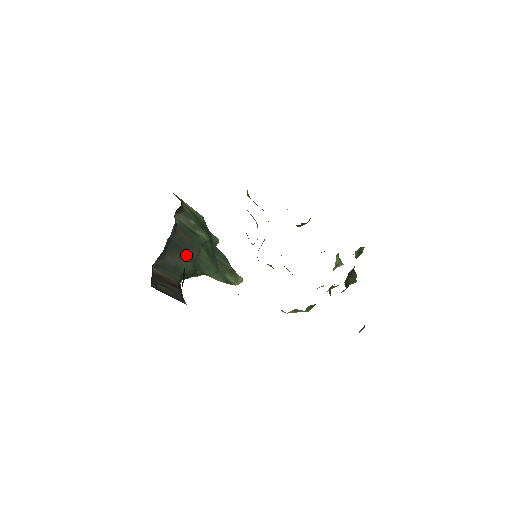
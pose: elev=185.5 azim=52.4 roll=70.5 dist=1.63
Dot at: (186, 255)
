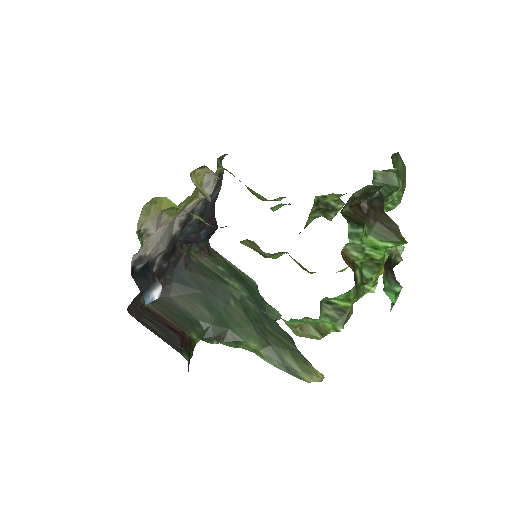
Dot at: (203, 301)
